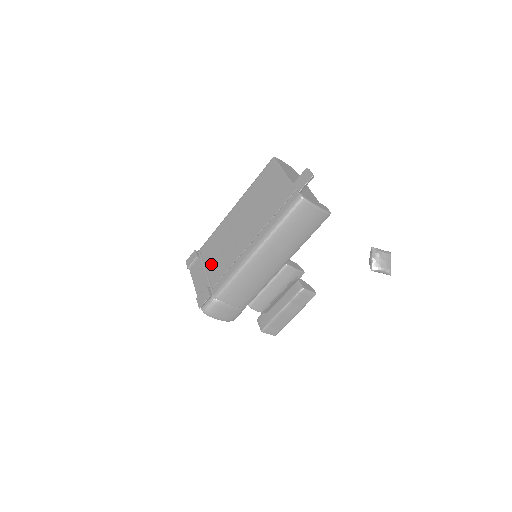
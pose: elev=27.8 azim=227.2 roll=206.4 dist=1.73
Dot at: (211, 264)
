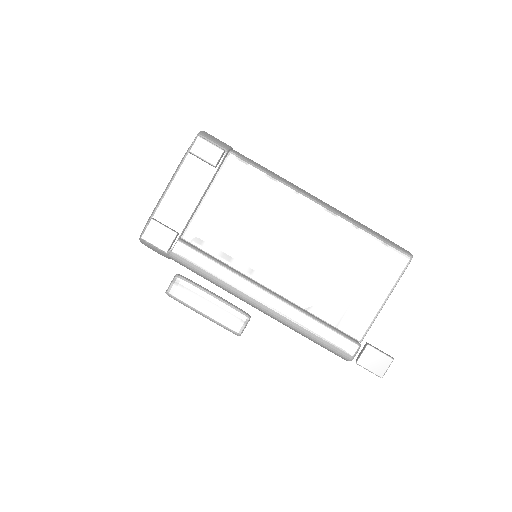
Dot at: (214, 208)
